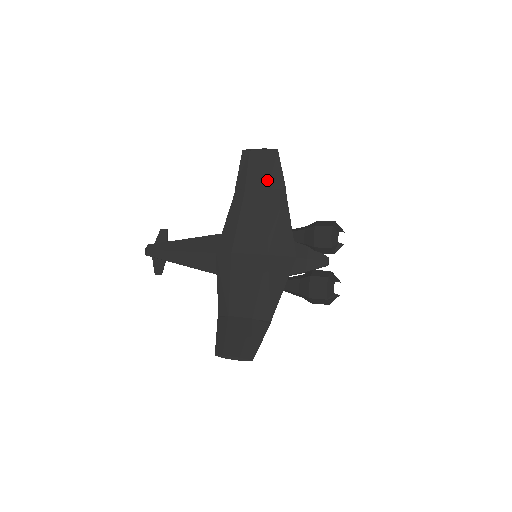
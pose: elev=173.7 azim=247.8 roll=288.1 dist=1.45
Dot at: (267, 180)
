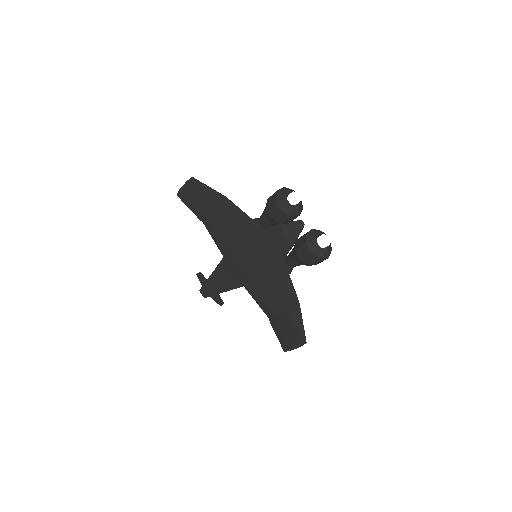
Dot at: (209, 202)
